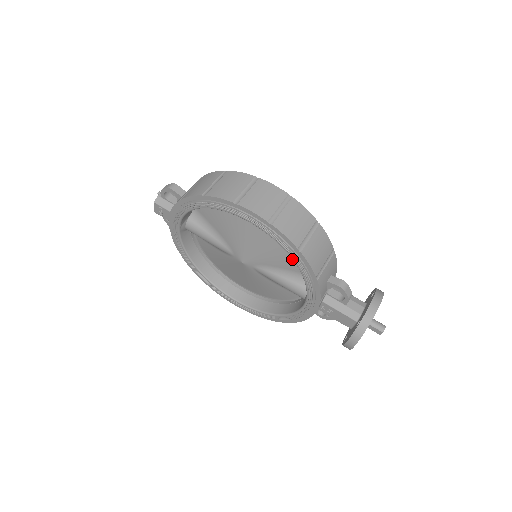
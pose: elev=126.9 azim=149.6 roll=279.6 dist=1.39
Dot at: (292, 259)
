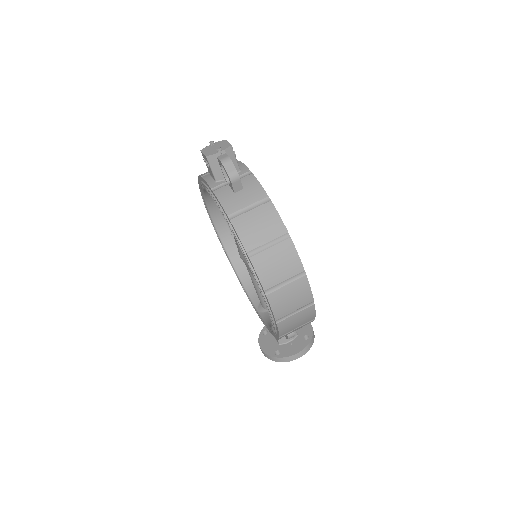
Dot at: occluded
